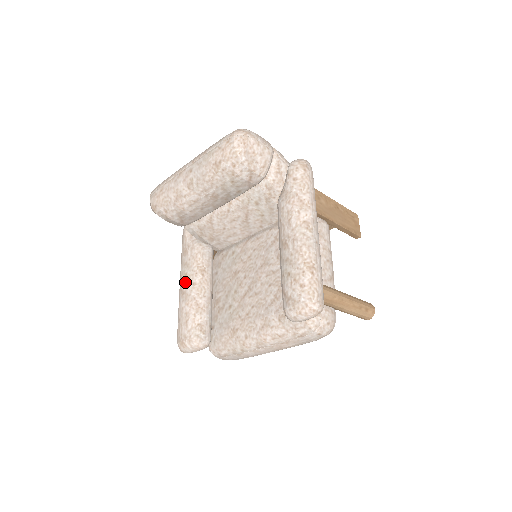
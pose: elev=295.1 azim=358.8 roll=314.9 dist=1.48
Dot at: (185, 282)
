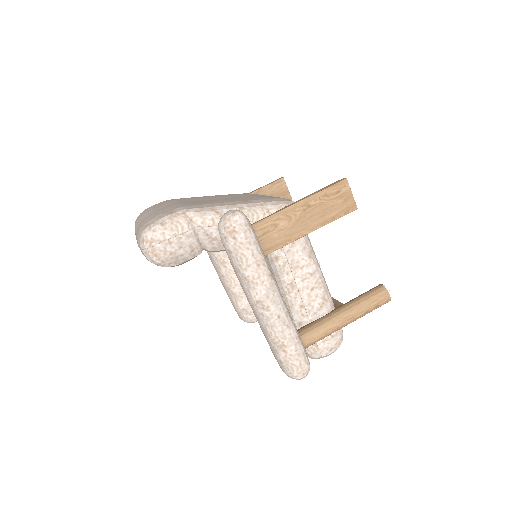
Dot at: occluded
